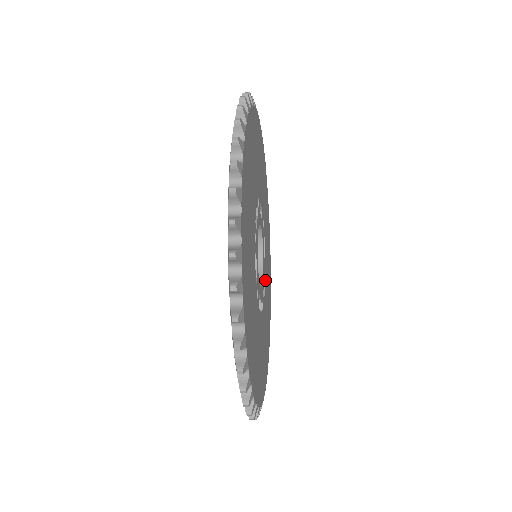
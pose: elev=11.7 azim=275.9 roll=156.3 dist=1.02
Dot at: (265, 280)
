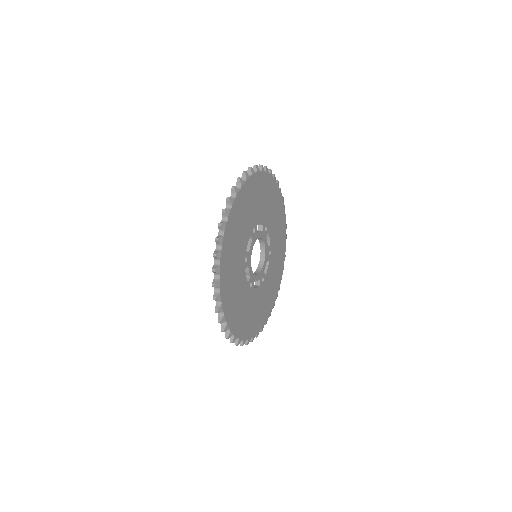
Dot at: (270, 258)
